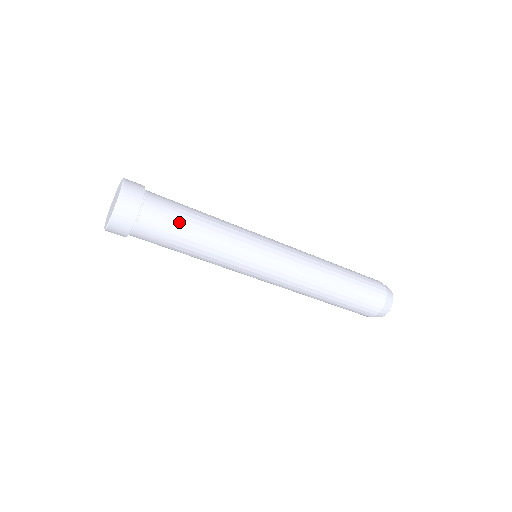
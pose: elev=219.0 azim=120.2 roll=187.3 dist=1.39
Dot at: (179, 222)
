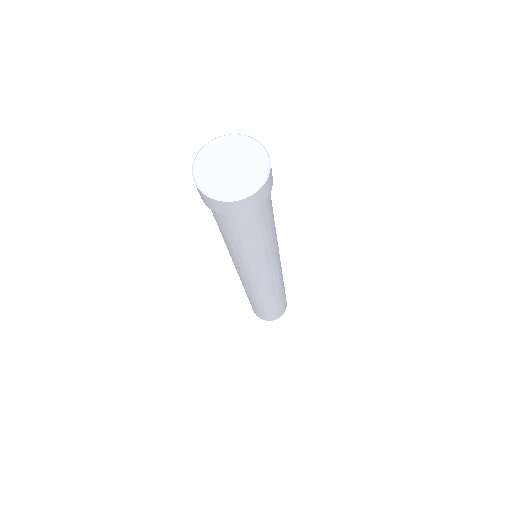
Dot at: (267, 223)
